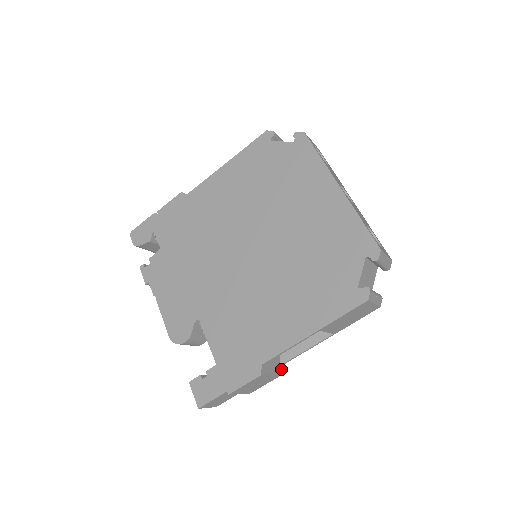
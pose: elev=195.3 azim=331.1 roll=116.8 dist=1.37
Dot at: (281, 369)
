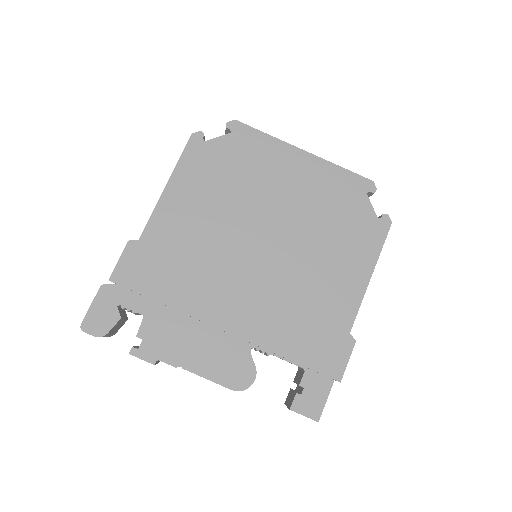
Dot at: occluded
